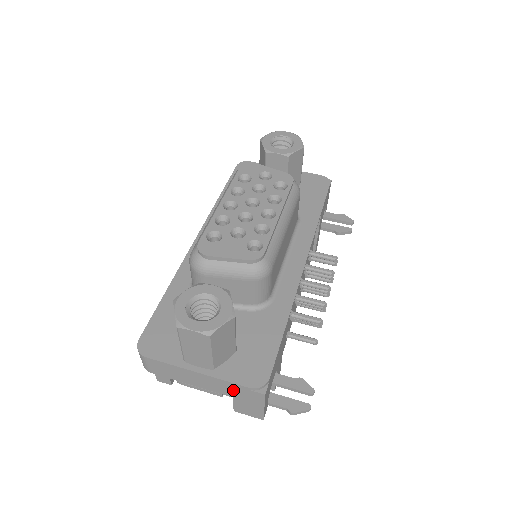
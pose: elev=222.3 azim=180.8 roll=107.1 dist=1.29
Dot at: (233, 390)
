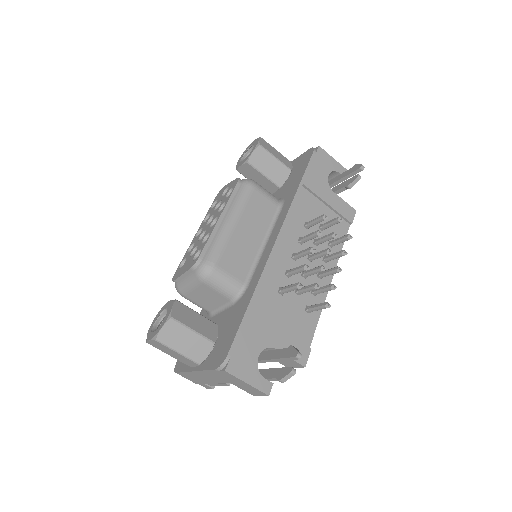
Dot at: (219, 376)
